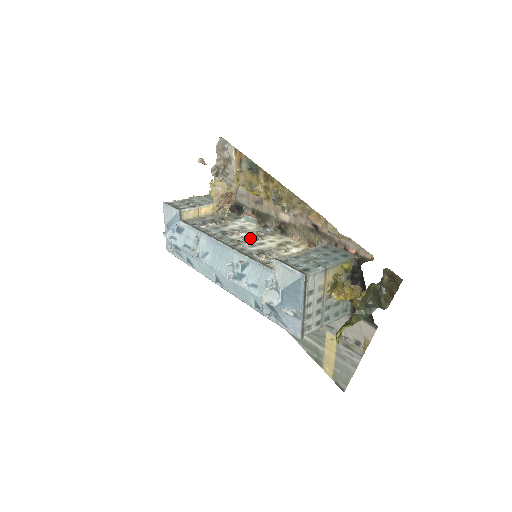
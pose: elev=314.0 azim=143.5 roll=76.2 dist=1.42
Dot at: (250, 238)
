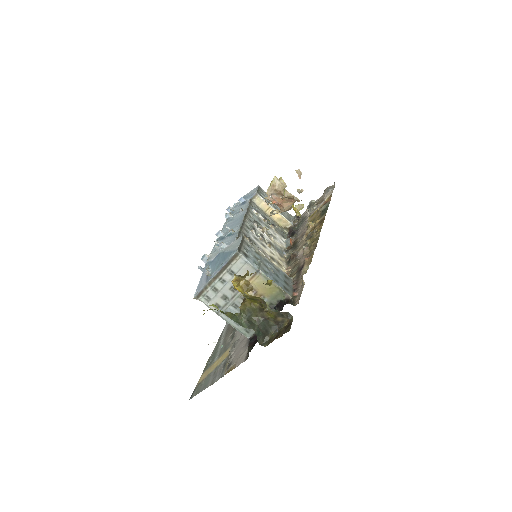
Dot at: (263, 237)
